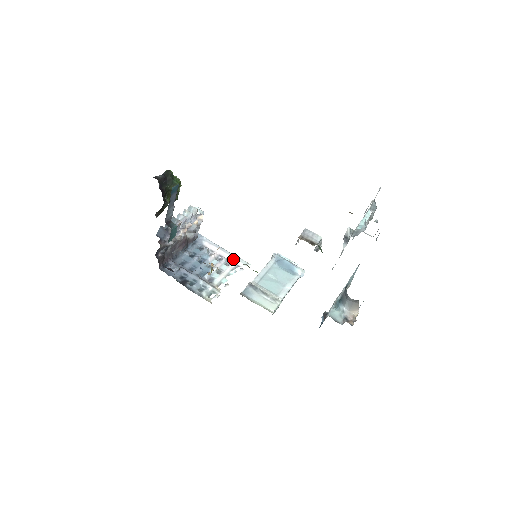
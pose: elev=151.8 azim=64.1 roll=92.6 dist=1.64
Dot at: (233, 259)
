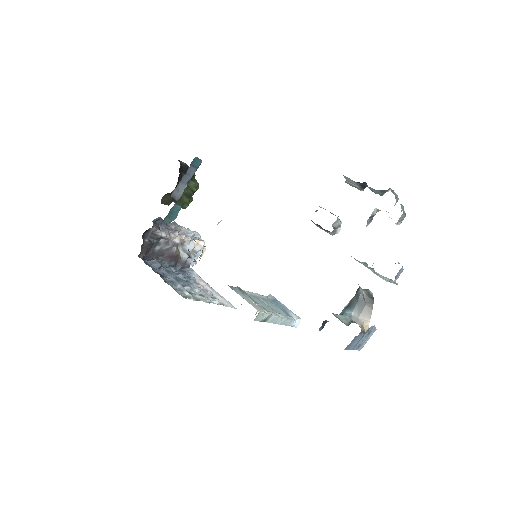
Dot at: (219, 298)
